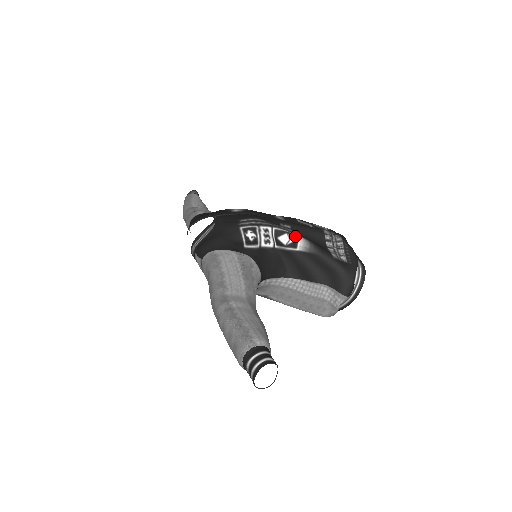
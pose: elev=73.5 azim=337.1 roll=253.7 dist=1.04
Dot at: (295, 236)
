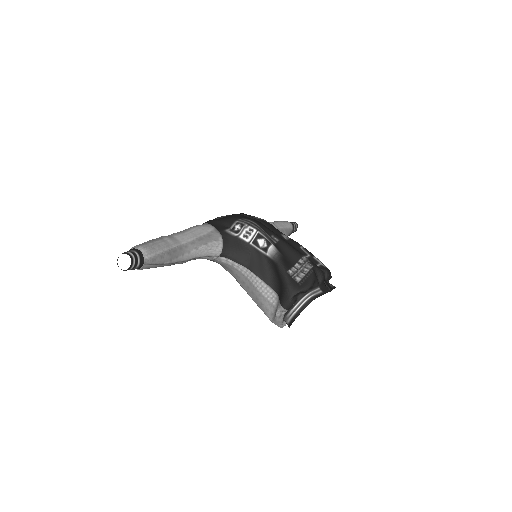
Dot at: (269, 244)
